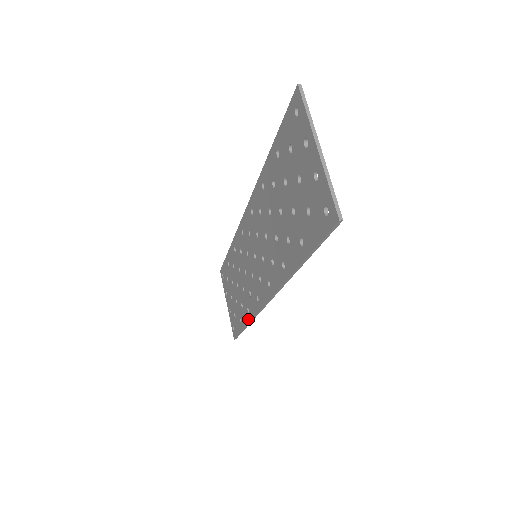
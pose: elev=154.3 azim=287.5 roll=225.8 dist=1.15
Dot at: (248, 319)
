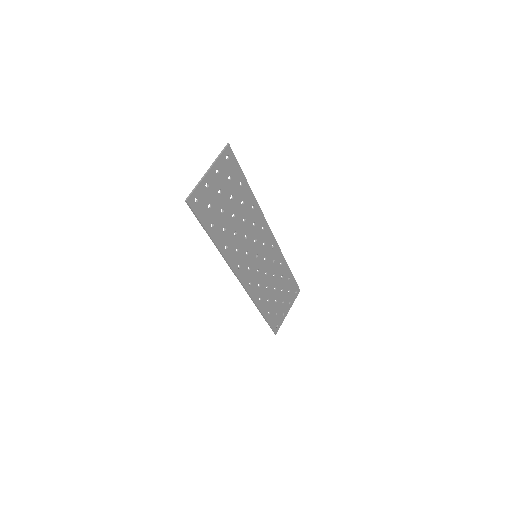
Dot at: (258, 305)
